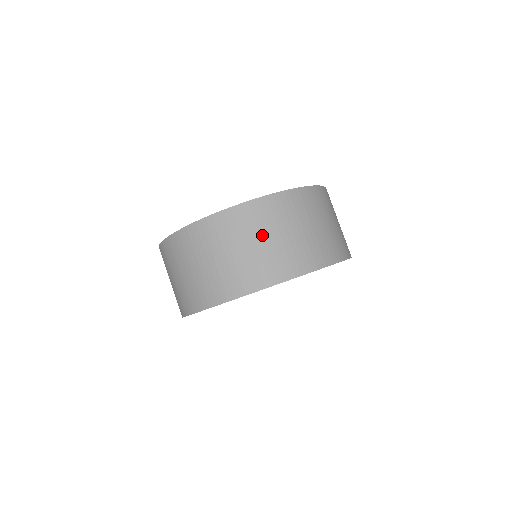
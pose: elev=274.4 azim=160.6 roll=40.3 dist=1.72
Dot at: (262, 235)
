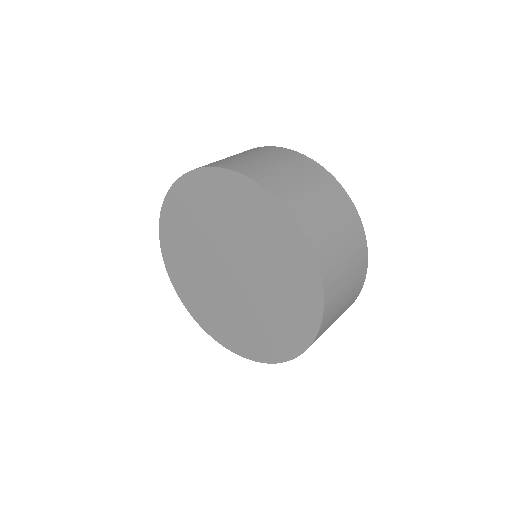
Dot at: (258, 155)
